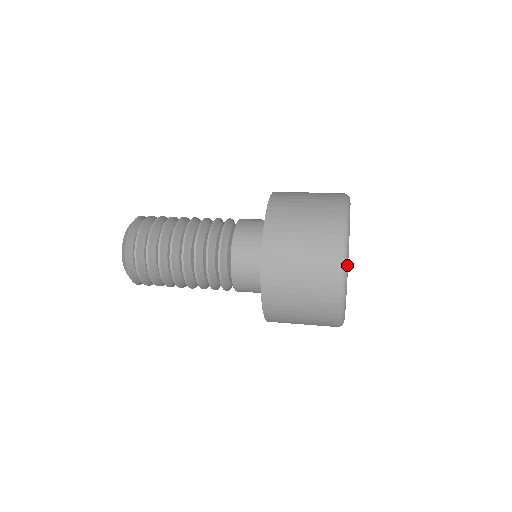
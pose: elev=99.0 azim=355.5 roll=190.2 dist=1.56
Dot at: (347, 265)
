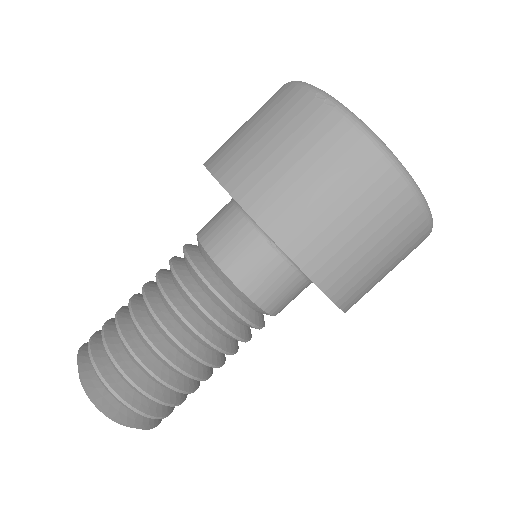
Dot at: (342, 105)
